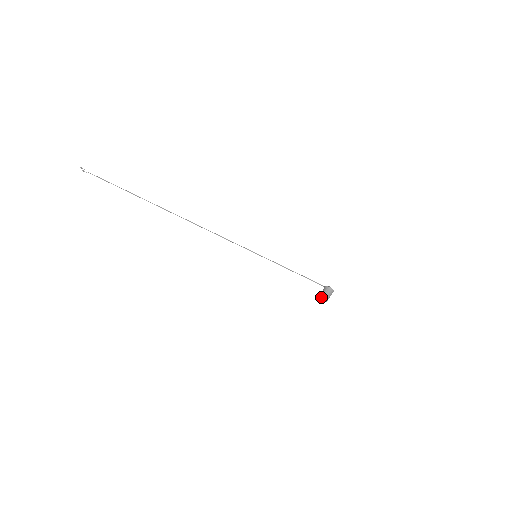
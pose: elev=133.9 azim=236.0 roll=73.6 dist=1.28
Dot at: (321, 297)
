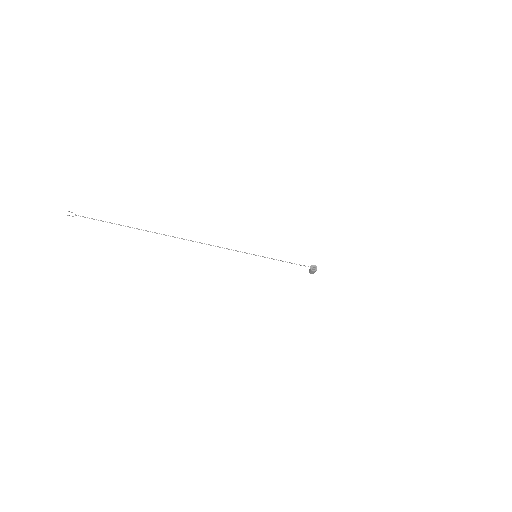
Dot at: (310, 273)
